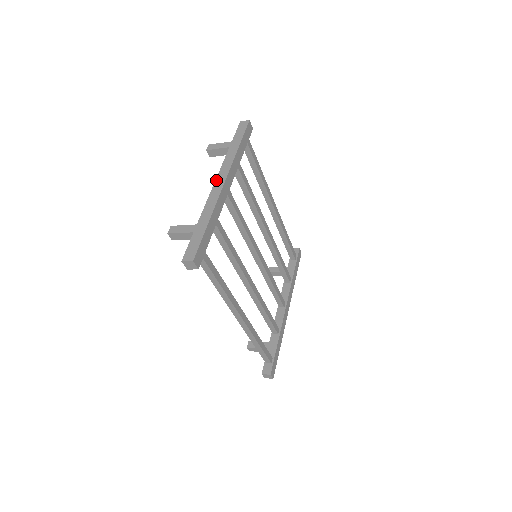
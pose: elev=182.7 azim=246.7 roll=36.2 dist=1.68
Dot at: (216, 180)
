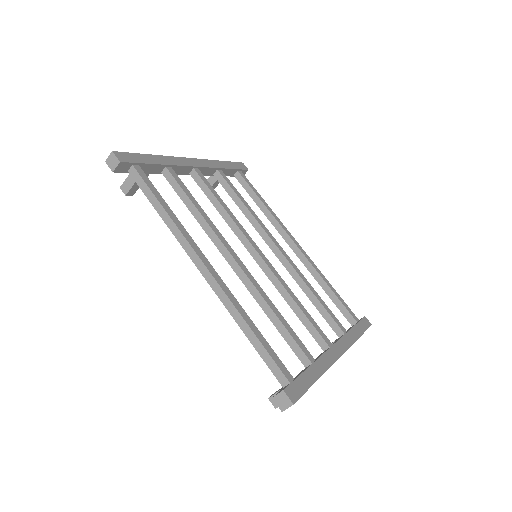
Dot at: occluded
